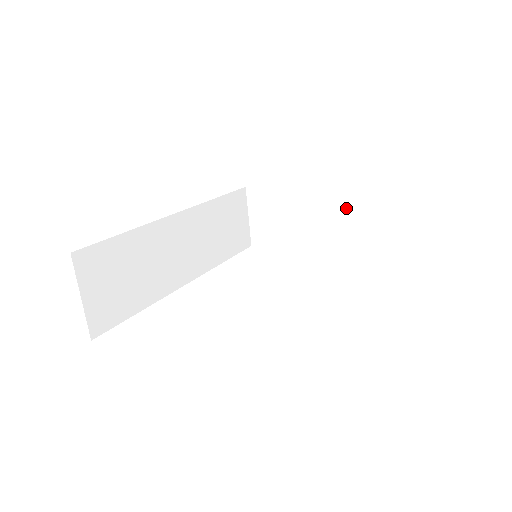
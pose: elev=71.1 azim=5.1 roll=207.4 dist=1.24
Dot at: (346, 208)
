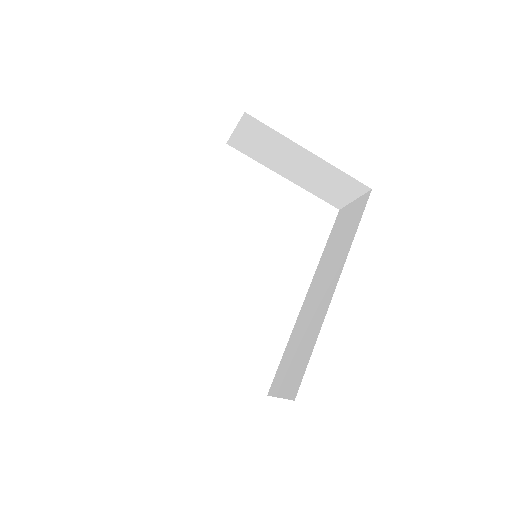
Dot at: (332, 178)
